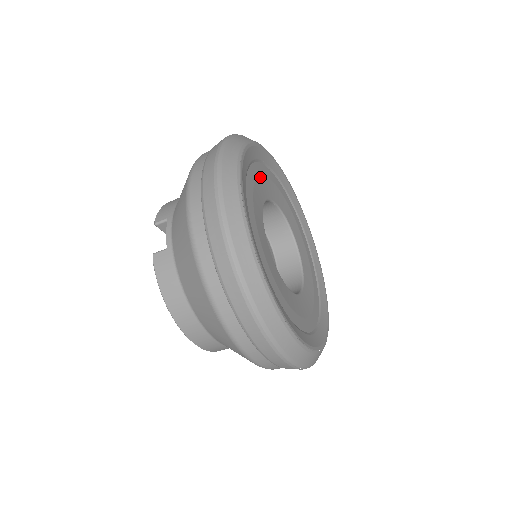
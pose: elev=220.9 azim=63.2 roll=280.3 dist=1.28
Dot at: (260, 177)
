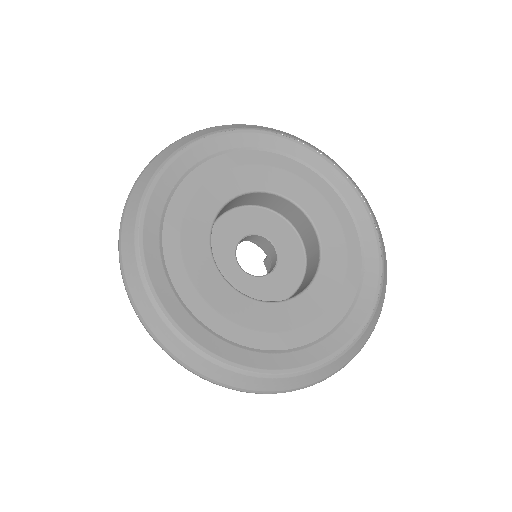
Dot at: (182, 251)
